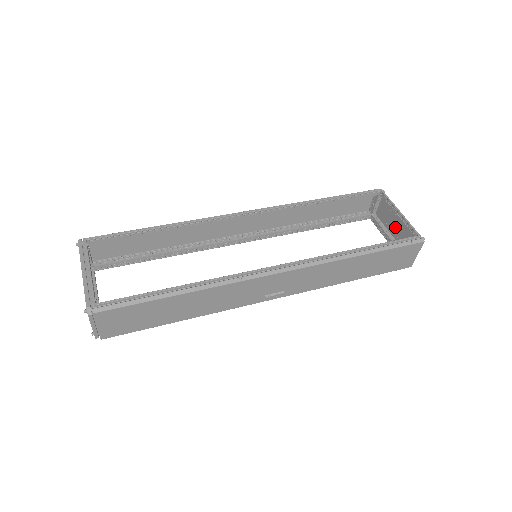
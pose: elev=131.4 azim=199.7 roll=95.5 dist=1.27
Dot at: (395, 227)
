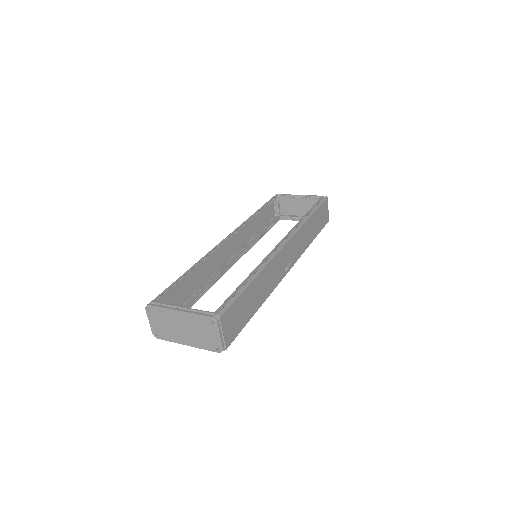
Dot at: (301, 208)
